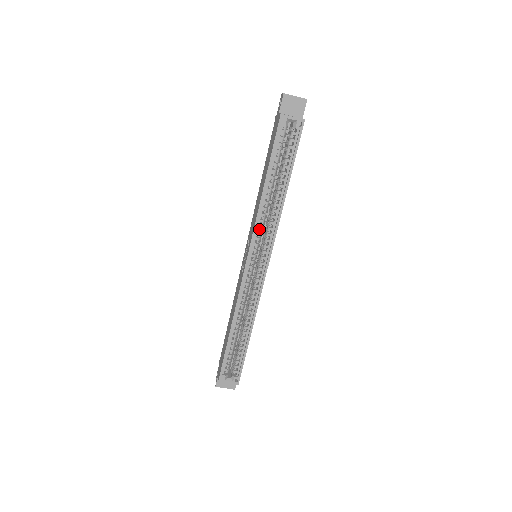
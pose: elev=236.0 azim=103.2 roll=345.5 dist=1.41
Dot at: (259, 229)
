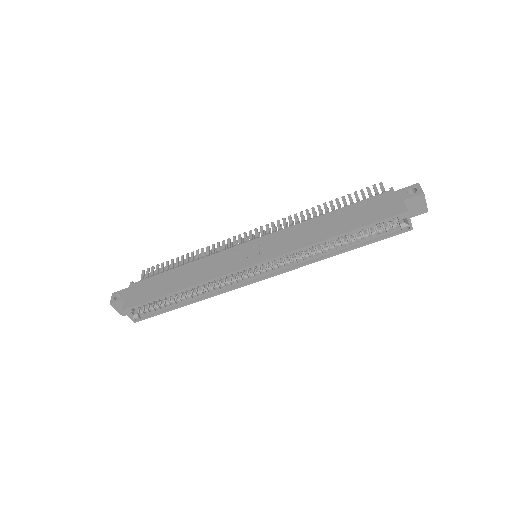
Dot at: (289, 254)
